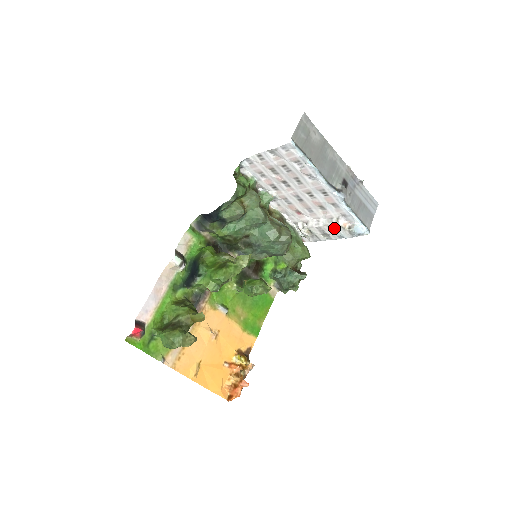
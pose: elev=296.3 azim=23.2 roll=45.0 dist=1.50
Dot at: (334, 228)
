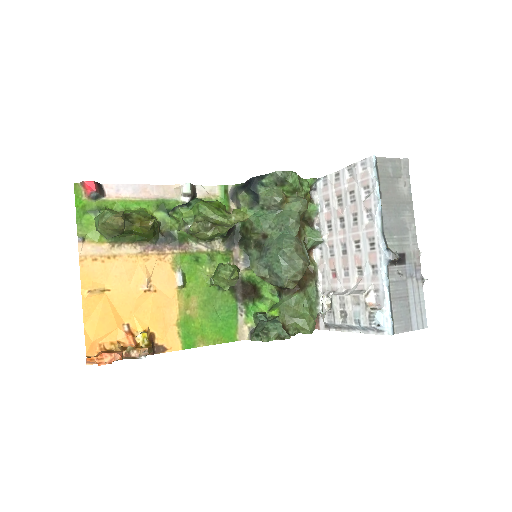
Dot at: (357, 304)
